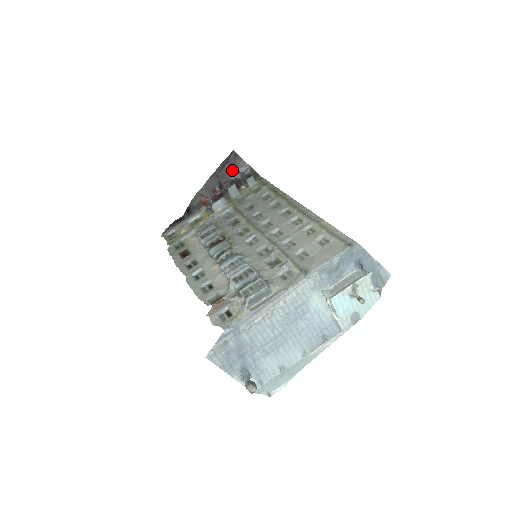
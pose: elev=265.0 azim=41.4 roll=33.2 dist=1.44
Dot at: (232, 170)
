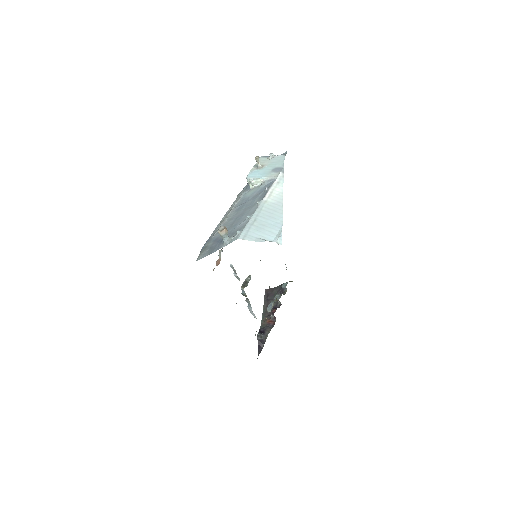
Dot at: occluded
